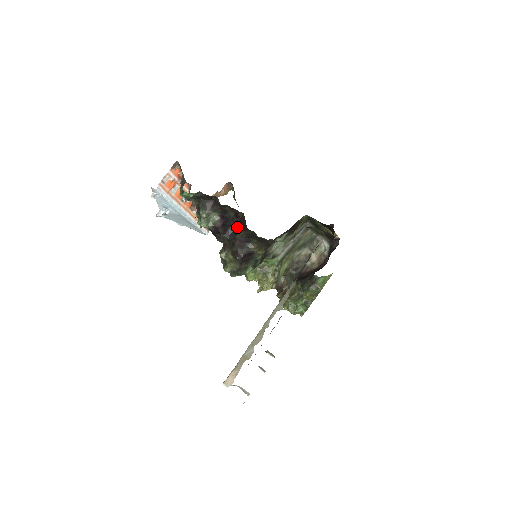
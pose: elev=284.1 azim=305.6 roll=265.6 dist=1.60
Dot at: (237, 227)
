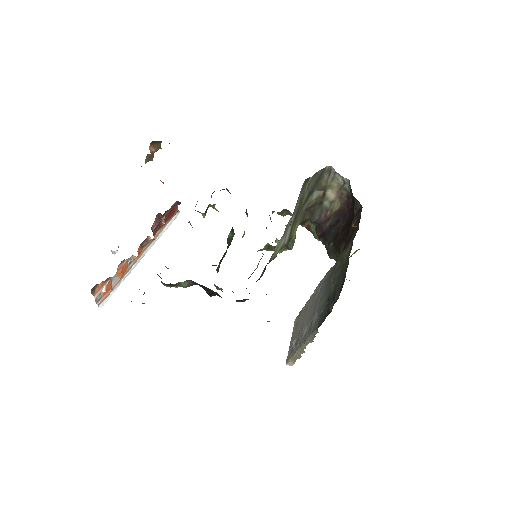
Dot at: occluded
